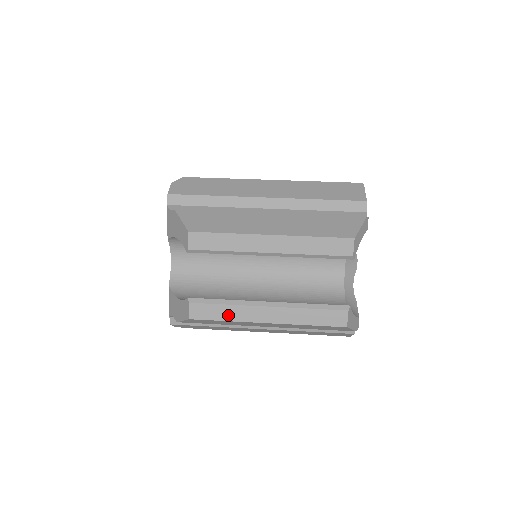
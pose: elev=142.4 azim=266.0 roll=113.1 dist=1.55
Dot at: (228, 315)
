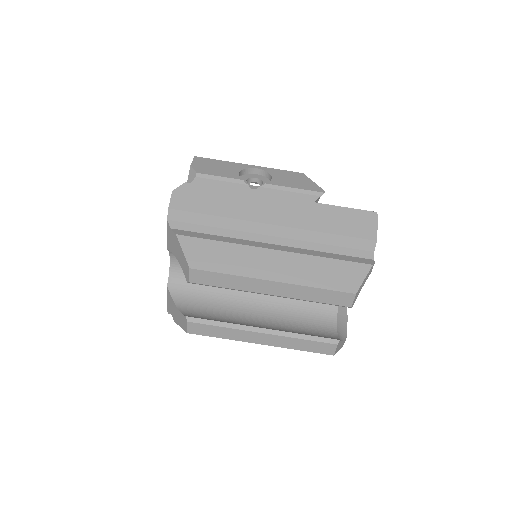
Dot at: (224, 334)
